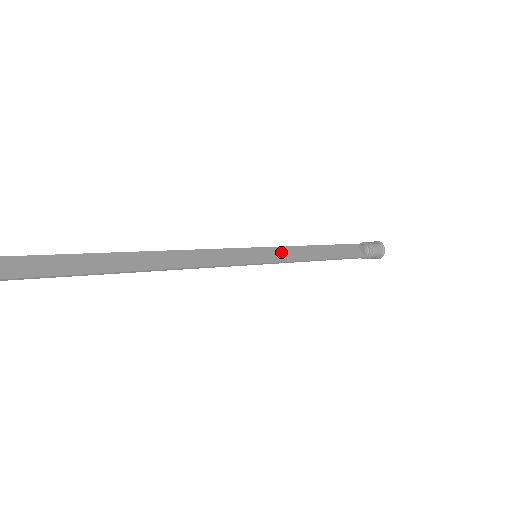
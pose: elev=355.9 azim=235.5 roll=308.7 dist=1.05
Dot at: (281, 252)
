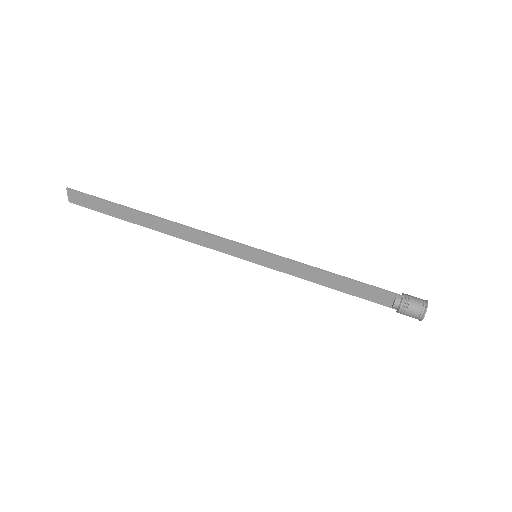
Dot at: (284, 264)
